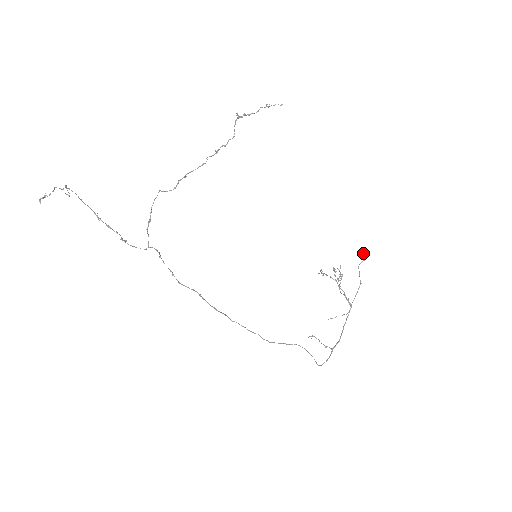
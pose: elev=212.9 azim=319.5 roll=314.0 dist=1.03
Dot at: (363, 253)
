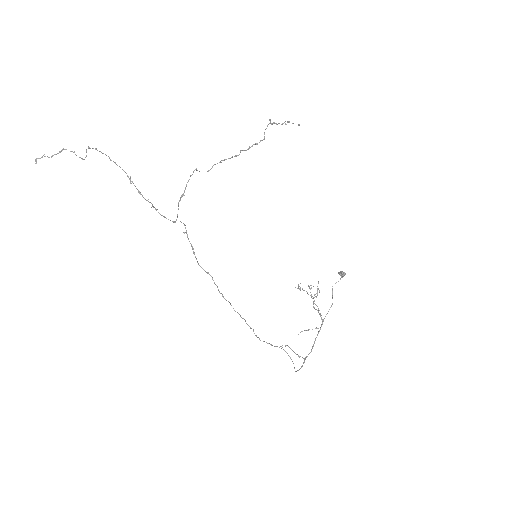
Dot at: (340, 274)
